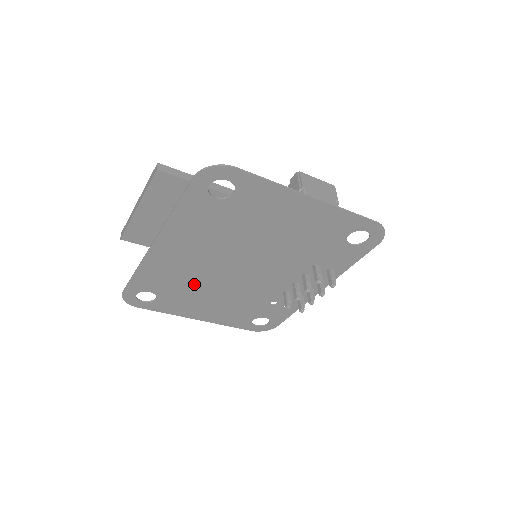
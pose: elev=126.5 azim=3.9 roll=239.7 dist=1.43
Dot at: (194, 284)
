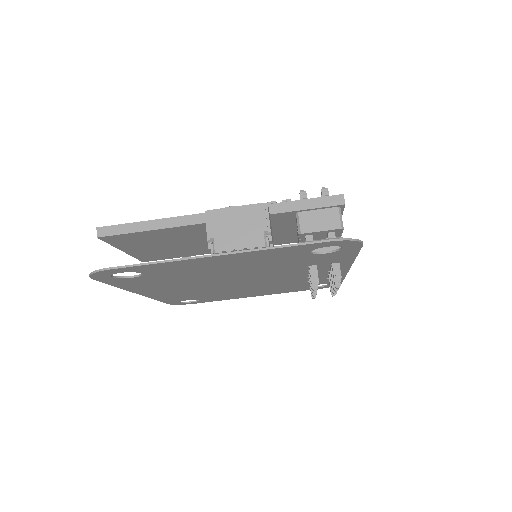
Dot at: (214, 292)
